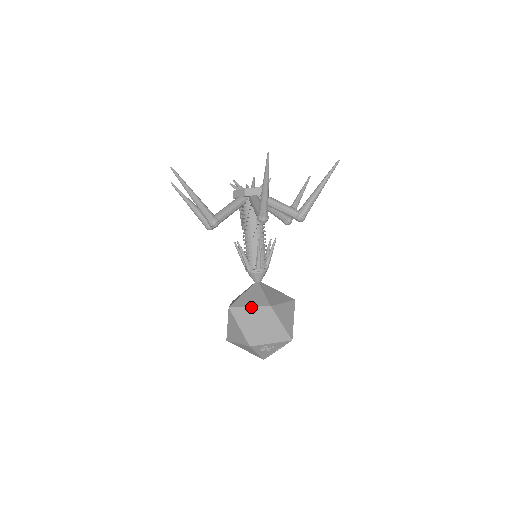
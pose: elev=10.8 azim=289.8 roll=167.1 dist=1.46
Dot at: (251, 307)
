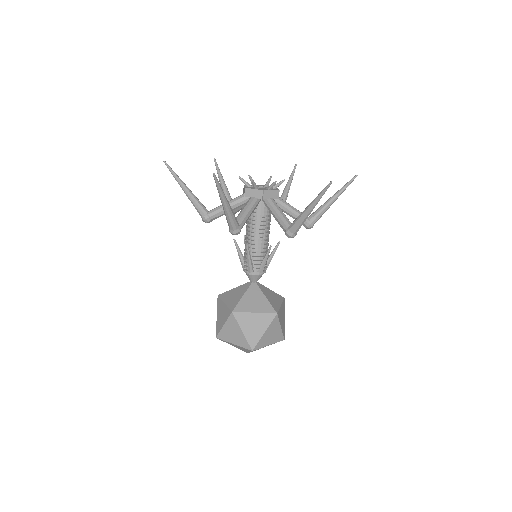
Dot at: (257, 313)
